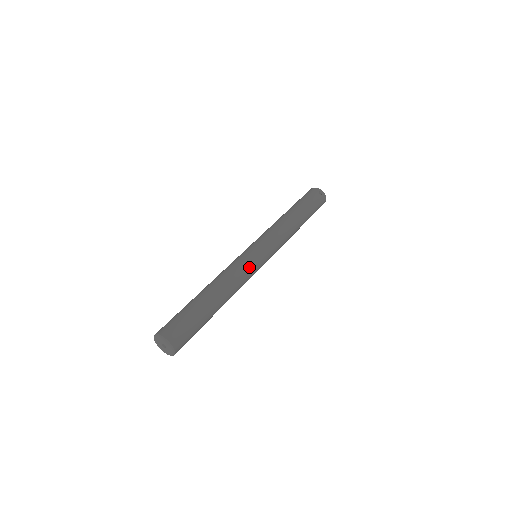
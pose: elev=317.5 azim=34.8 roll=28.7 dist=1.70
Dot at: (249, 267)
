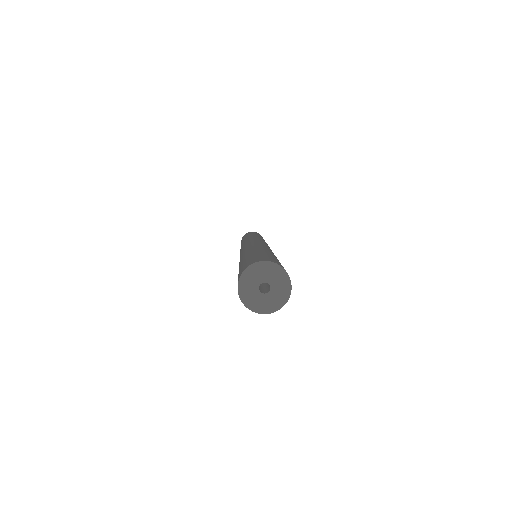
Dot at: occluded
